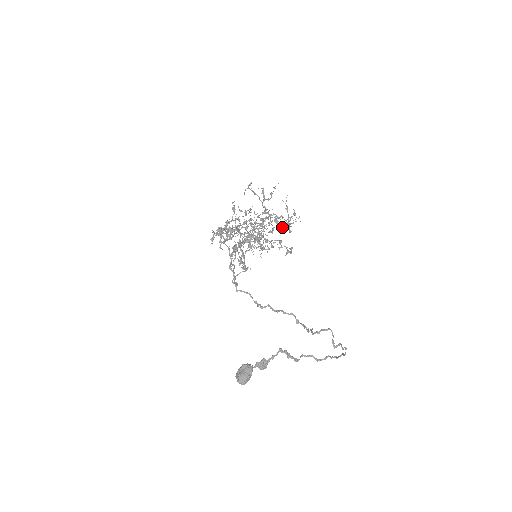
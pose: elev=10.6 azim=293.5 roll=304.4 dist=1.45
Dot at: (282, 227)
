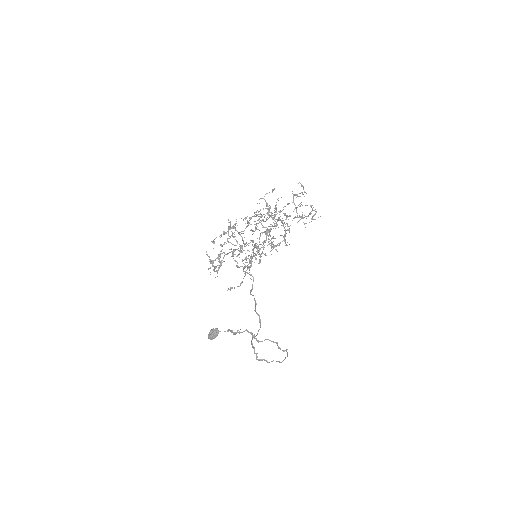
Dot at: (262, 252)
